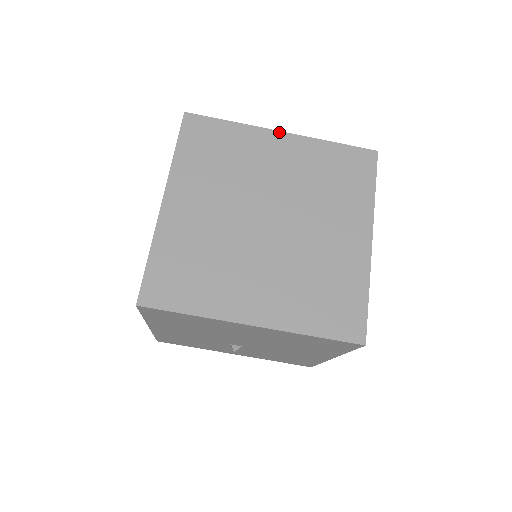
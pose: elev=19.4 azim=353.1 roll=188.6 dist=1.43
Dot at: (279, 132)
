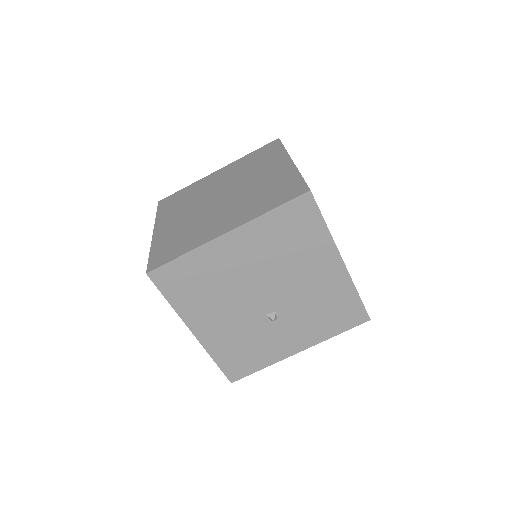
Dot at: (215, 172)
